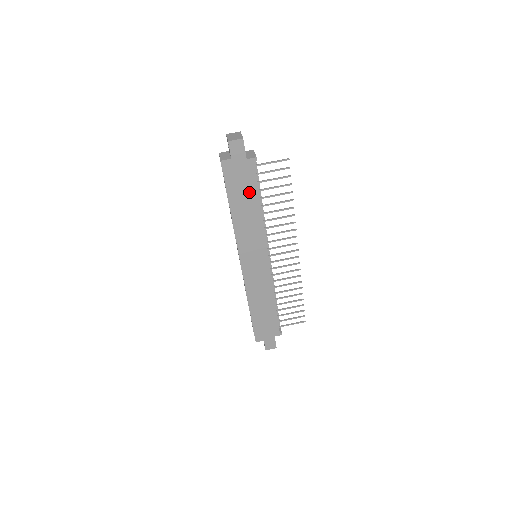
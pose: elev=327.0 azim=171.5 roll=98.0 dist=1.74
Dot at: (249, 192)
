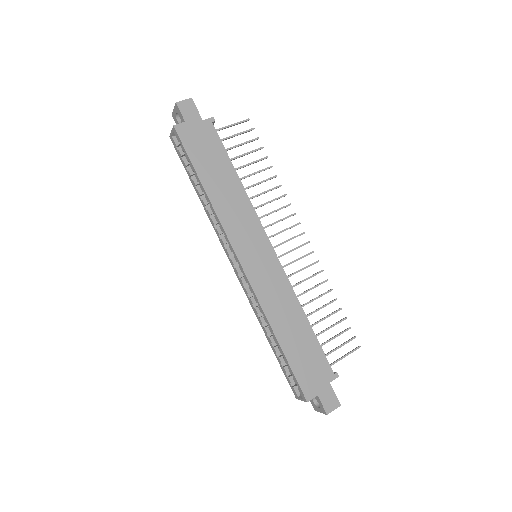
Dot at: (218, 160)
